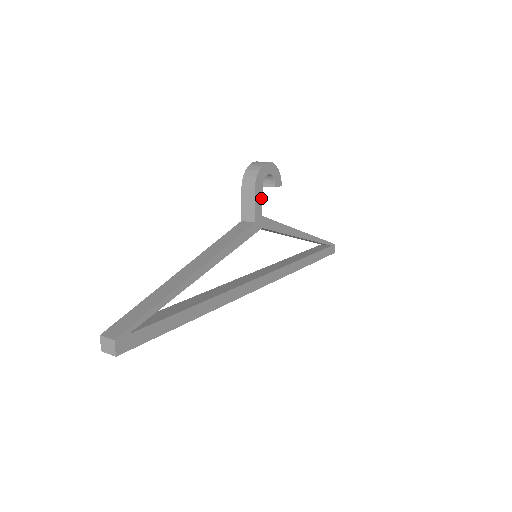
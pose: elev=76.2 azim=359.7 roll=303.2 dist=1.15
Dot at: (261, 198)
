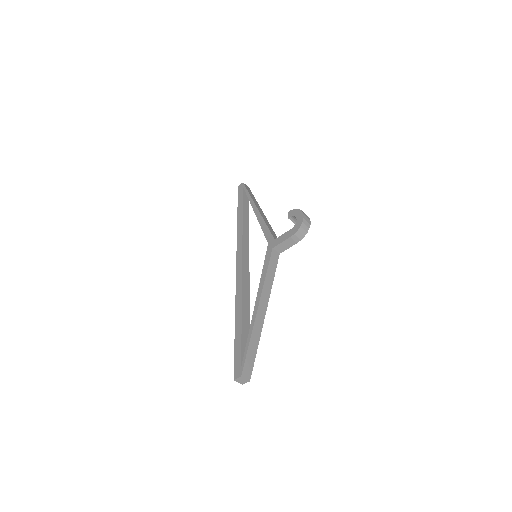
Dot at: occluded
